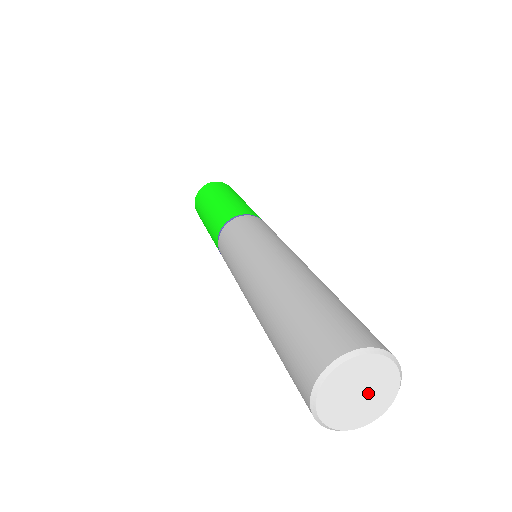
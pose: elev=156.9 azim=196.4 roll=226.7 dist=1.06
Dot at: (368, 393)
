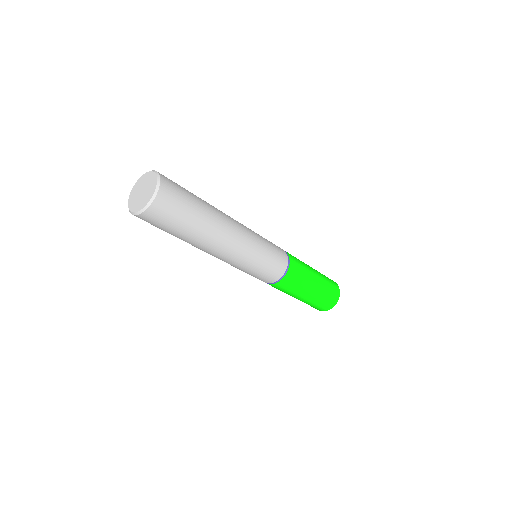
Dot at: (146, 190)
